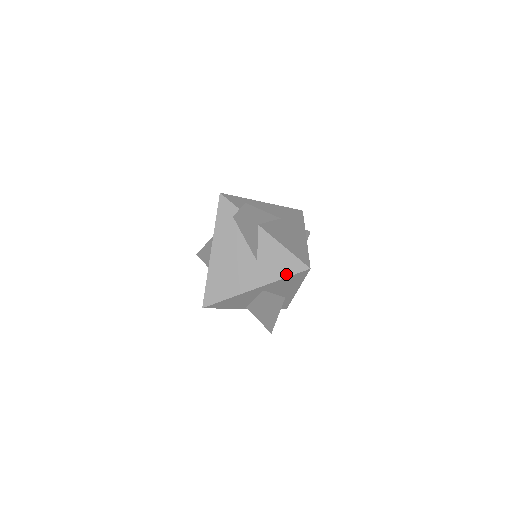
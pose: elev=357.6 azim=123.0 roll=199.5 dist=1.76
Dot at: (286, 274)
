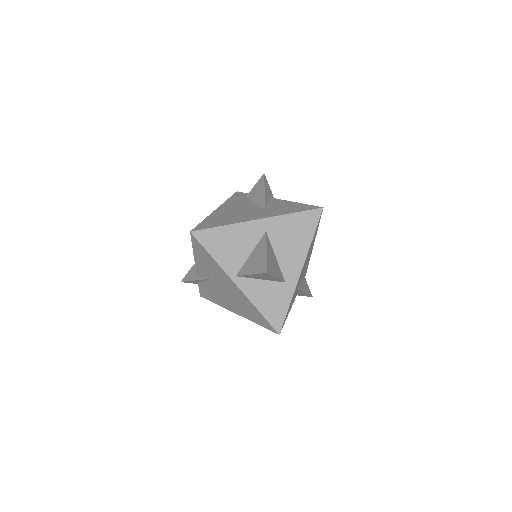
Dot at: (296, 211)
